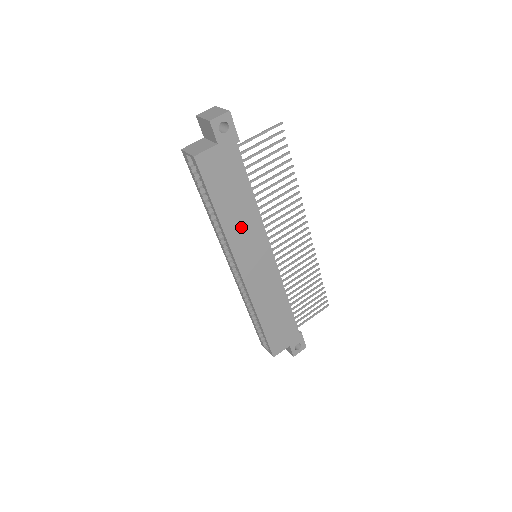
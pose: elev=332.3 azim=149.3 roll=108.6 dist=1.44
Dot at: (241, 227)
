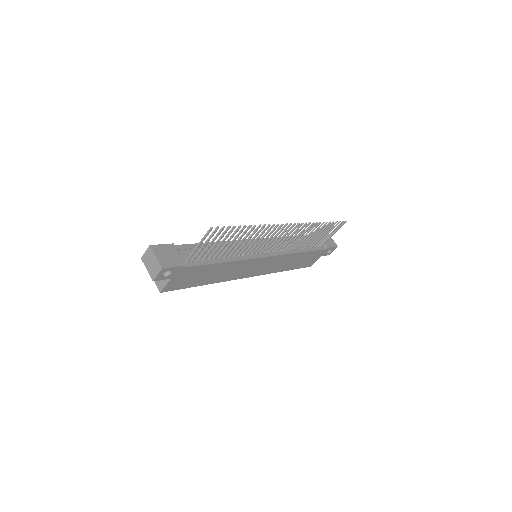
Dot at: (229, 273)
